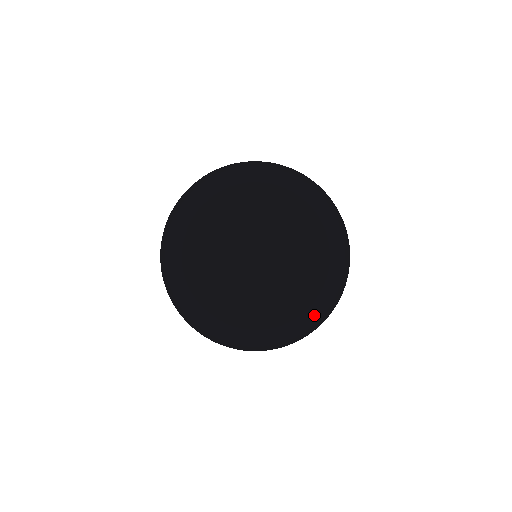
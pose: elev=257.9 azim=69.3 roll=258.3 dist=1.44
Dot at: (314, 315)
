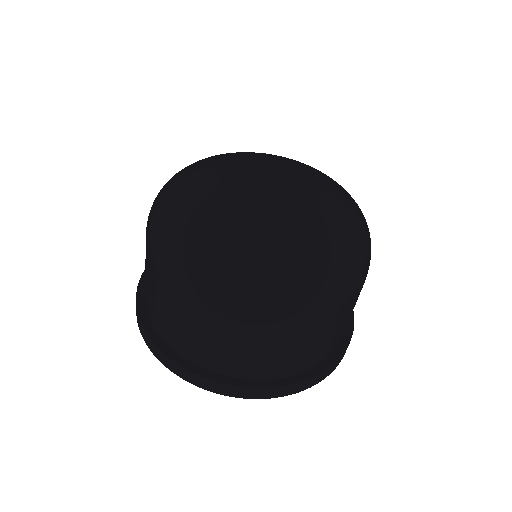
Dot at: (308, 261)
